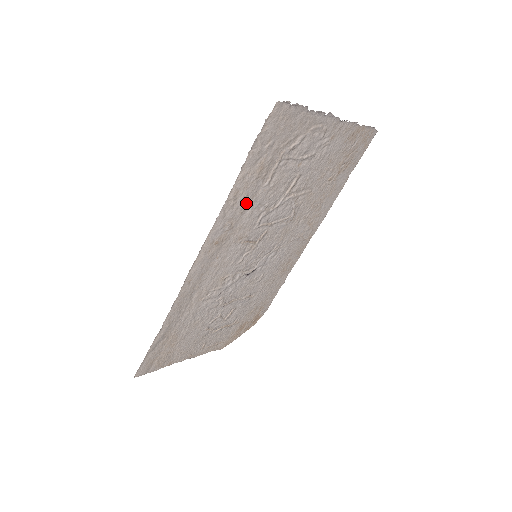
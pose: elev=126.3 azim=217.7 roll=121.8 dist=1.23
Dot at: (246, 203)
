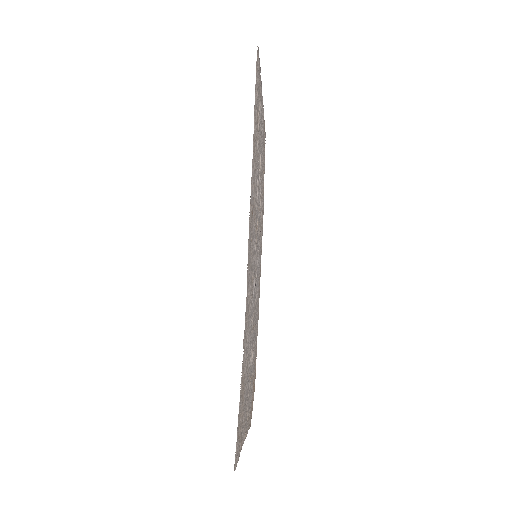
Dot at: (255, 165)
